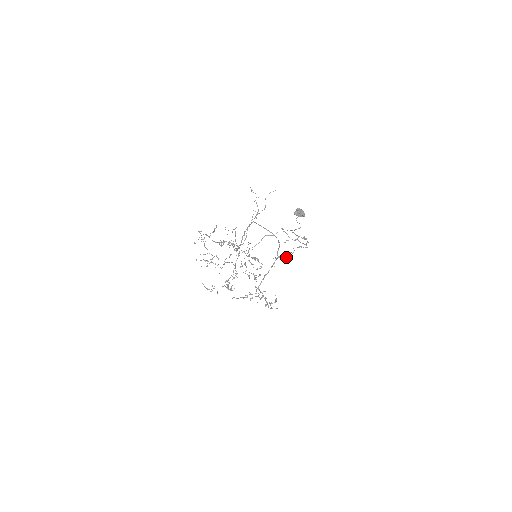
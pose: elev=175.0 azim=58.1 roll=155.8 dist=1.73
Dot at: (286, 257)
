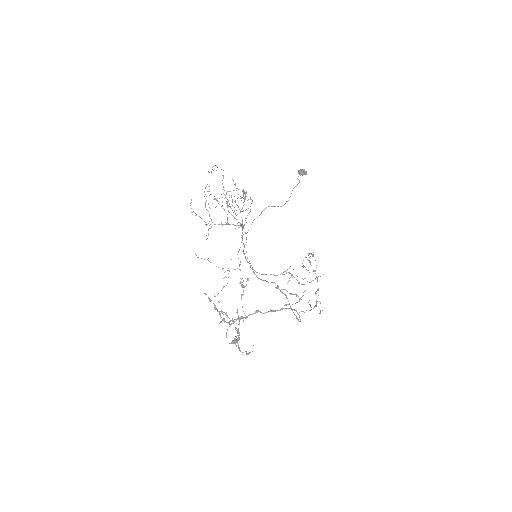
Dot at: (289, 293)
